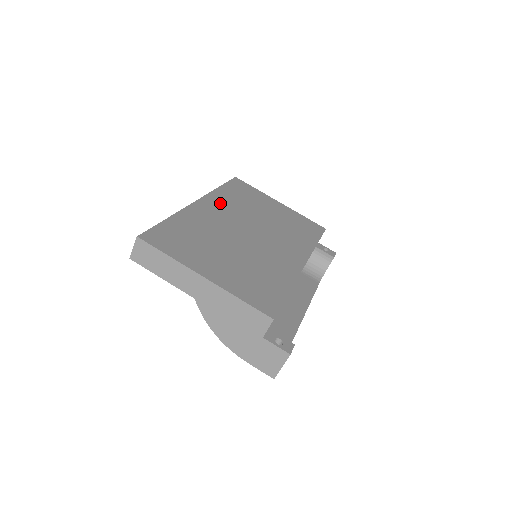
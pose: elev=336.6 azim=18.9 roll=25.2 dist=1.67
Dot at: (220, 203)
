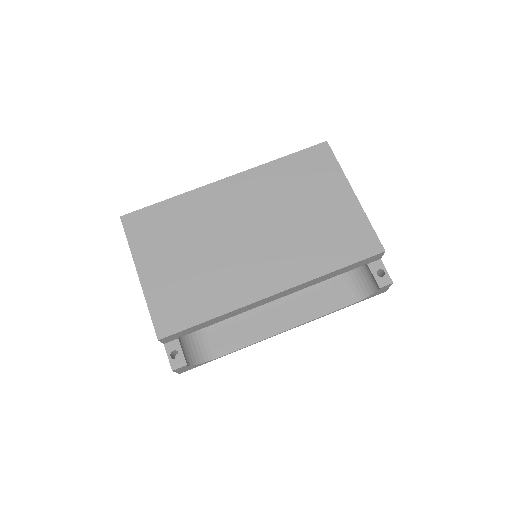
Dot at: (253, 185)
